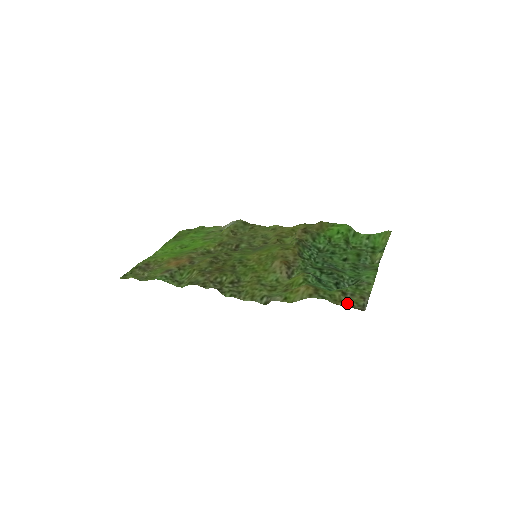
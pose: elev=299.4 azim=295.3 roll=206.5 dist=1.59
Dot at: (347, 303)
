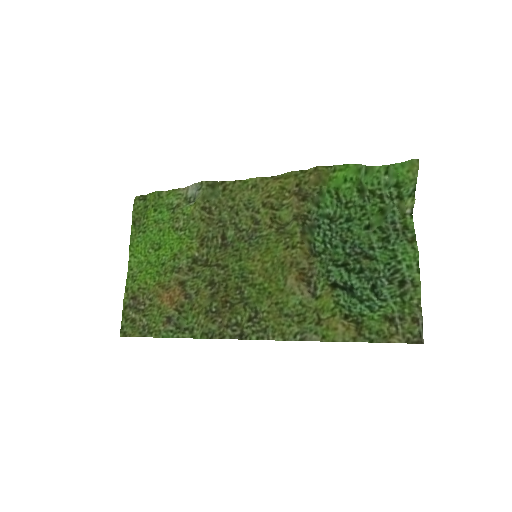
Dot at: (400, 337)
